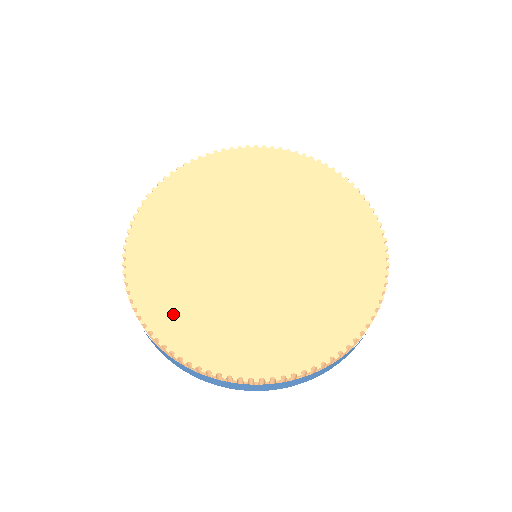
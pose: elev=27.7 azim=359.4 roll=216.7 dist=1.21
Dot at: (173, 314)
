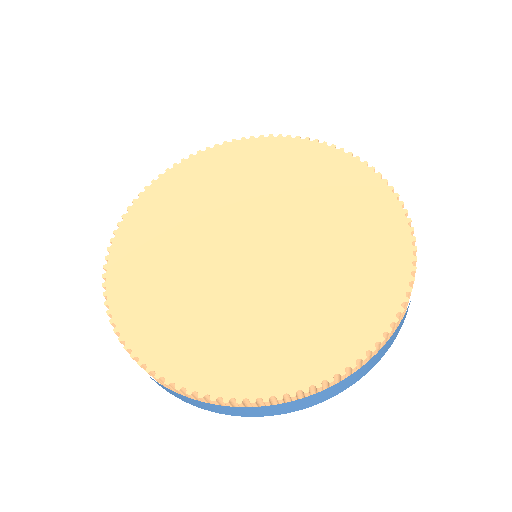
Dot at: (146, 315)
